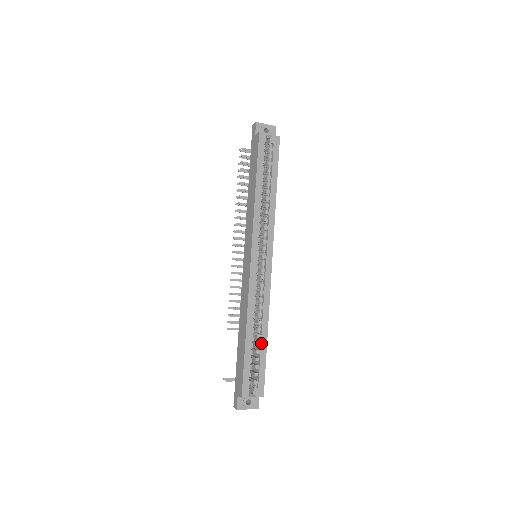
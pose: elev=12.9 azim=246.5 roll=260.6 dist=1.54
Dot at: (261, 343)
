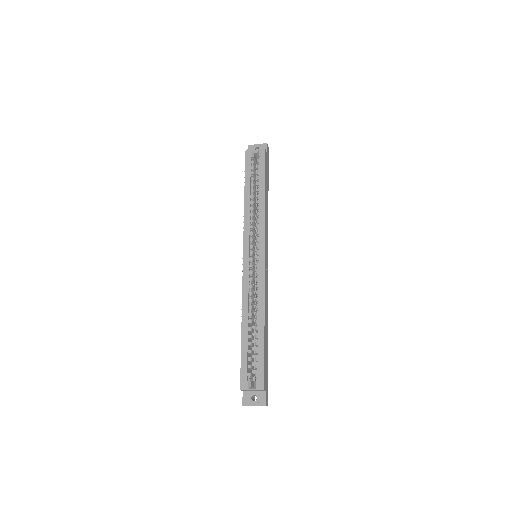
Dot at: (258, 334)
